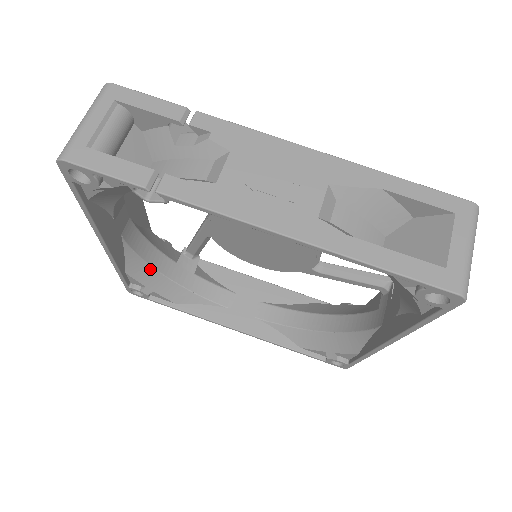
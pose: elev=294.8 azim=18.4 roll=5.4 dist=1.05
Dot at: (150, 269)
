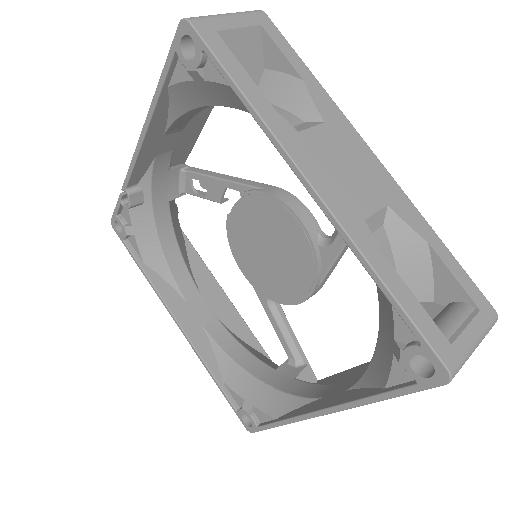
Dot at: (242, 372)
